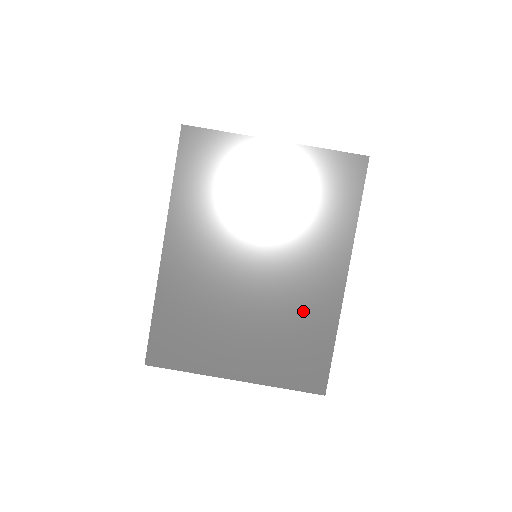
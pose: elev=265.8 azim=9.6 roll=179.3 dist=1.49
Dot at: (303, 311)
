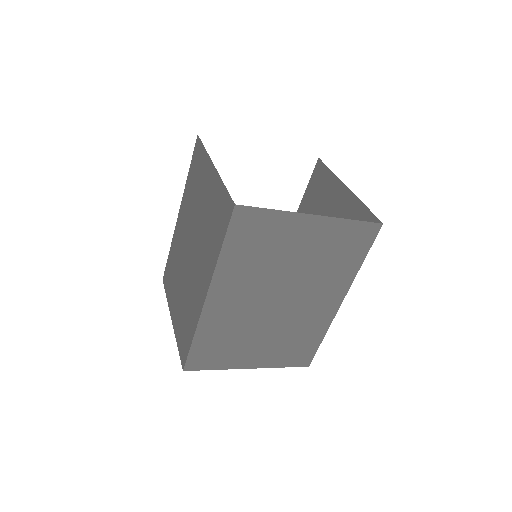
Dot at: (307, 325)
